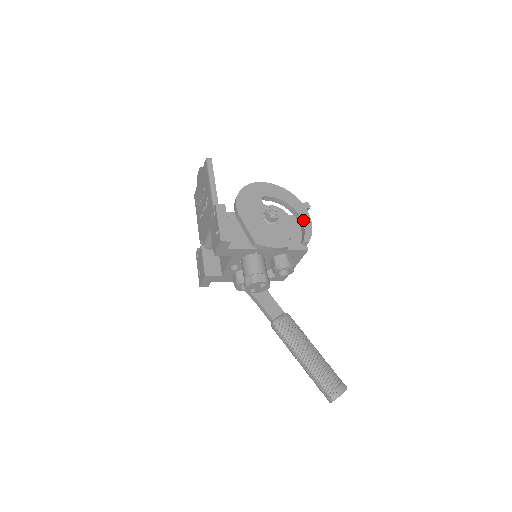
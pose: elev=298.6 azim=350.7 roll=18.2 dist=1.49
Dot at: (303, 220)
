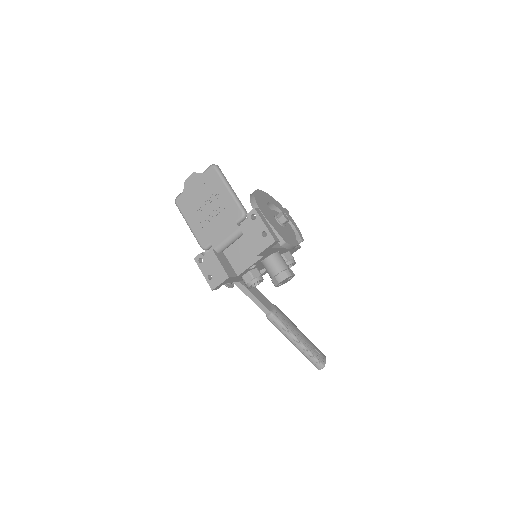
Dot at: (292, 223)
